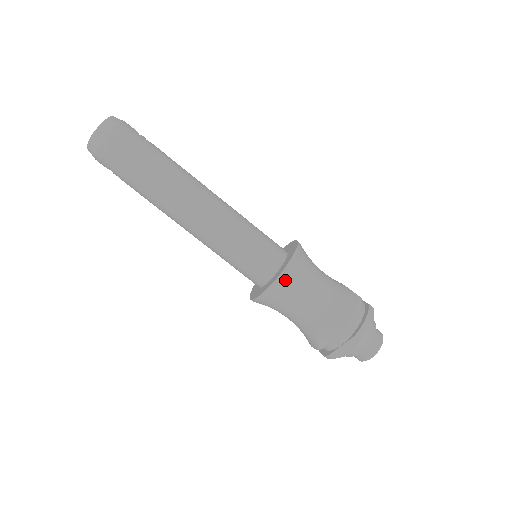
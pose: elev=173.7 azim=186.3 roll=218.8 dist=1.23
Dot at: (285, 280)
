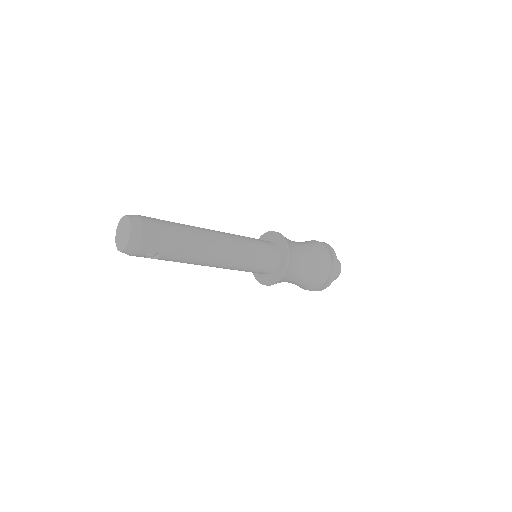
Dot at: (290, 249)
